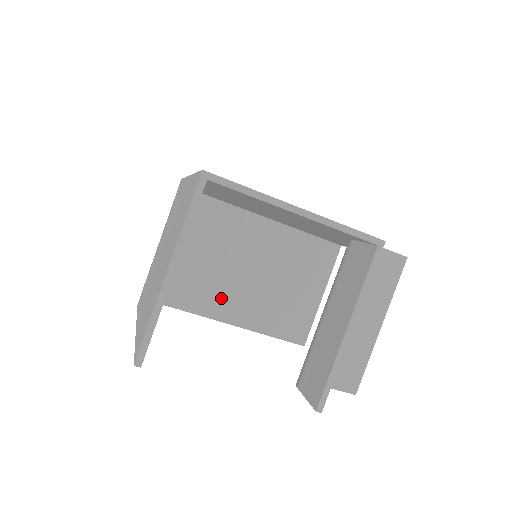
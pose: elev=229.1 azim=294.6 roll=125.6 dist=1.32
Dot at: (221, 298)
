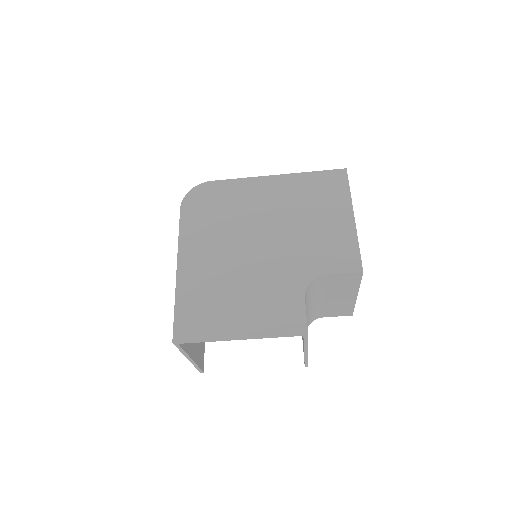
Dot at: occluded
